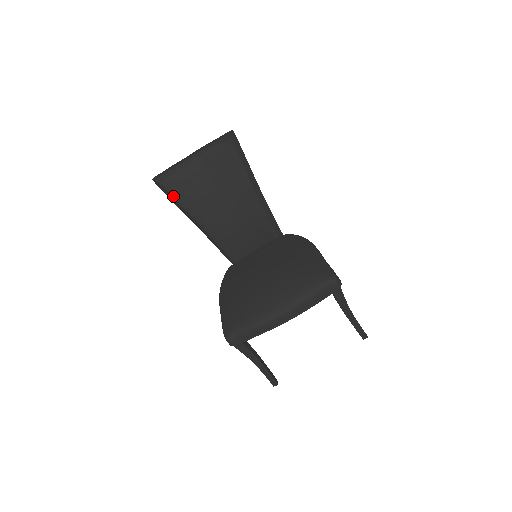
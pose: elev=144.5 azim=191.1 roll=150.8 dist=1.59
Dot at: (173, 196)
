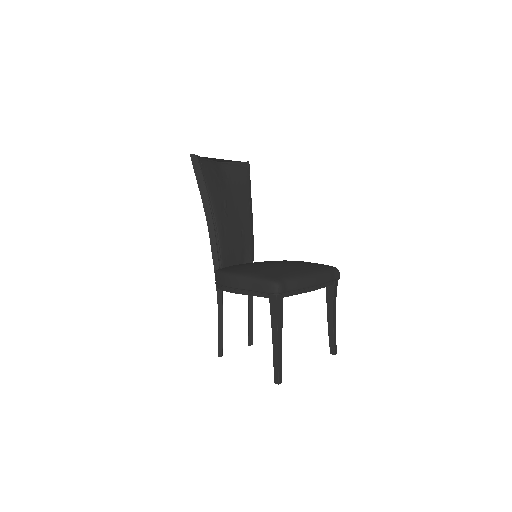
Dot at: (203, 176)
